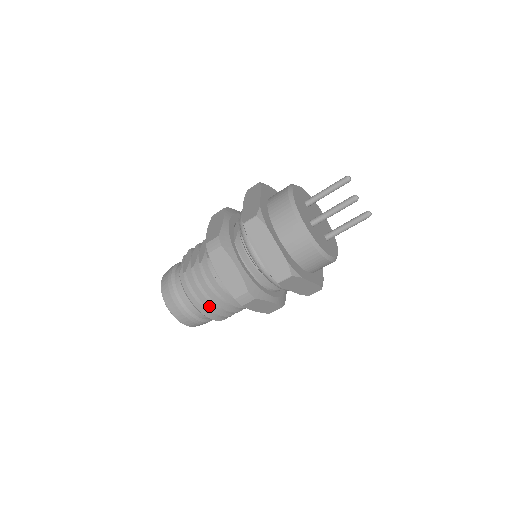
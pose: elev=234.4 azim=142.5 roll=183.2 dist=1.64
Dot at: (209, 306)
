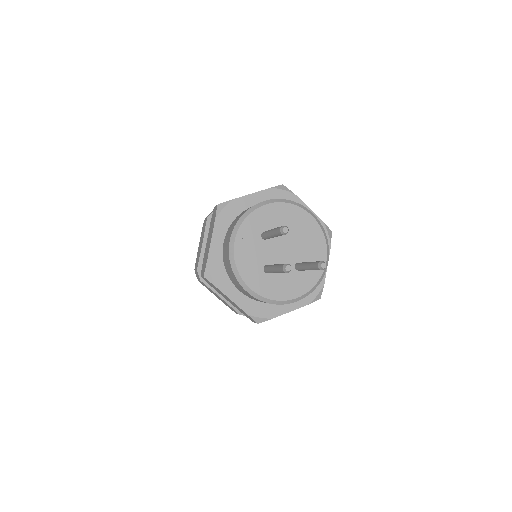
Dot at: occluded
